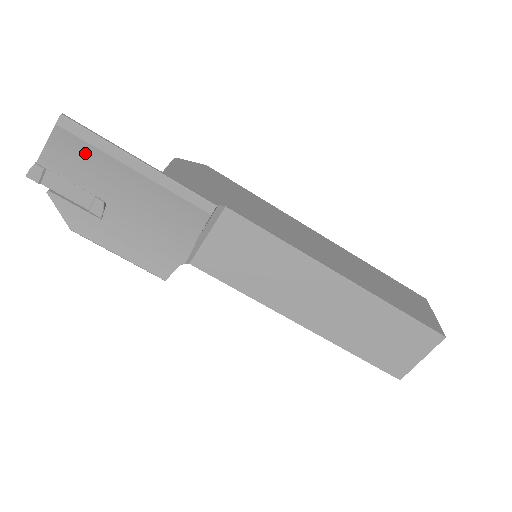
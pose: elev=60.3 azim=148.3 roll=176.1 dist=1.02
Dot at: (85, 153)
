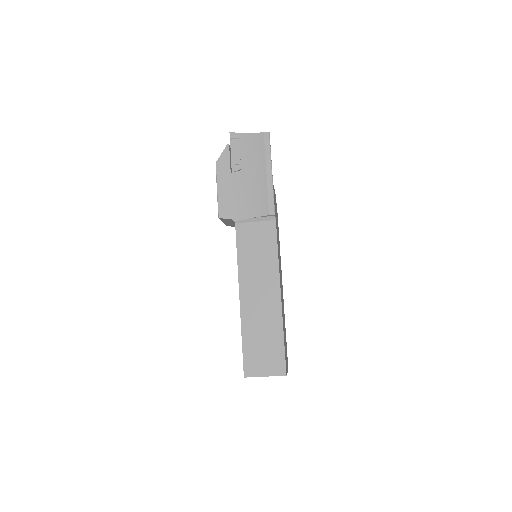
Dot at: (259, 150)
